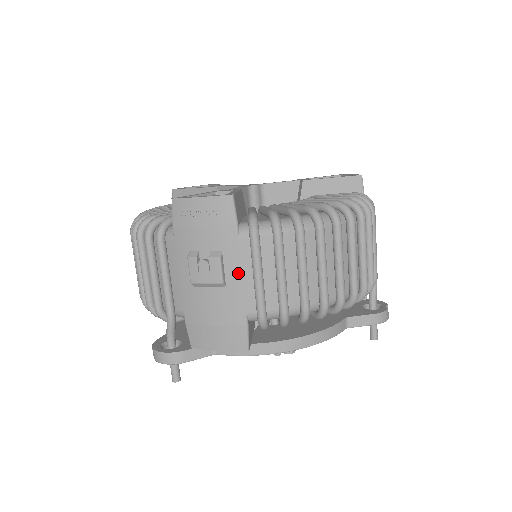
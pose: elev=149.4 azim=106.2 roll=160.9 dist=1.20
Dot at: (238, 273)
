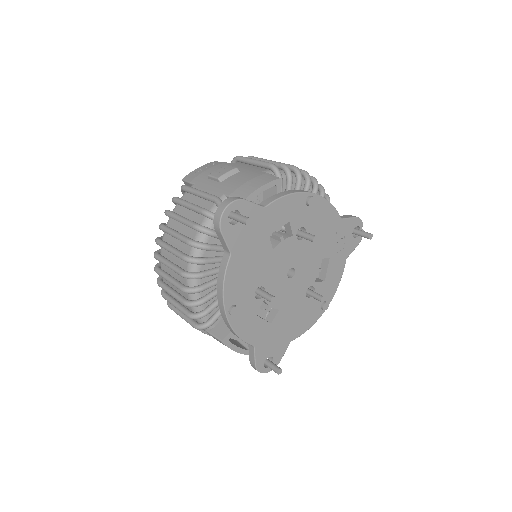
Dot at: (243, 167)
